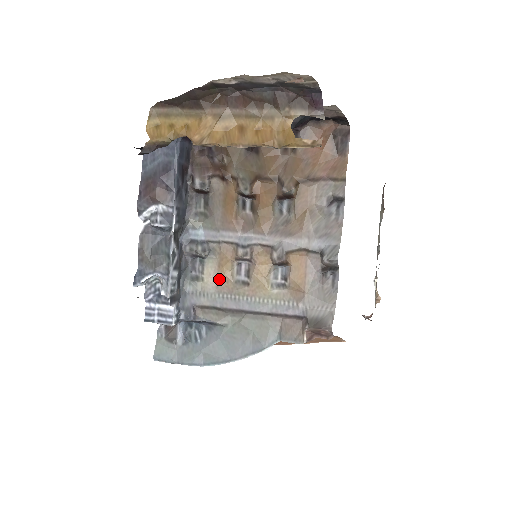
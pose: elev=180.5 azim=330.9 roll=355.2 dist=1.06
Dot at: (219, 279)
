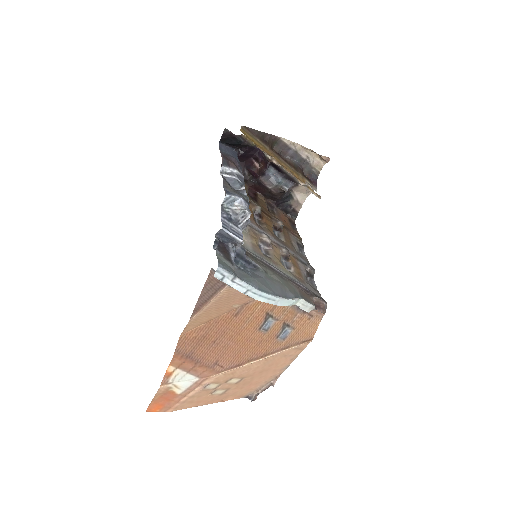
Dot at: (253, 244)
